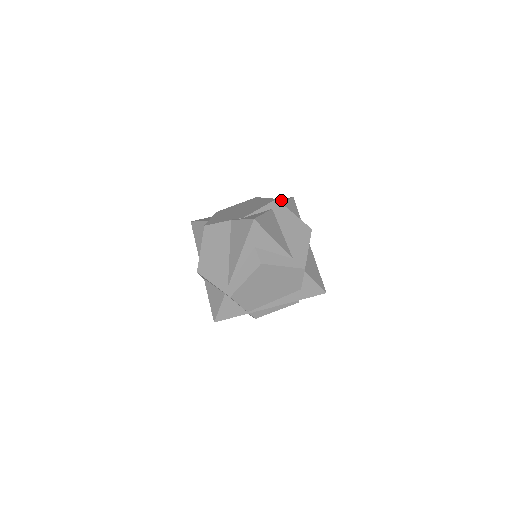
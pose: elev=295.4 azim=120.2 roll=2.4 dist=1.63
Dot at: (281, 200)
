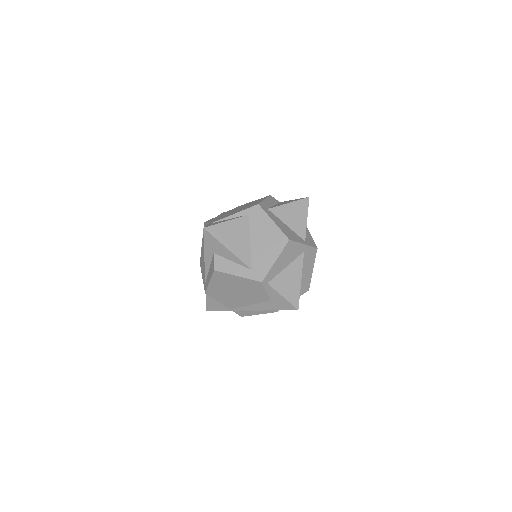
Dot at: (292, 200)
